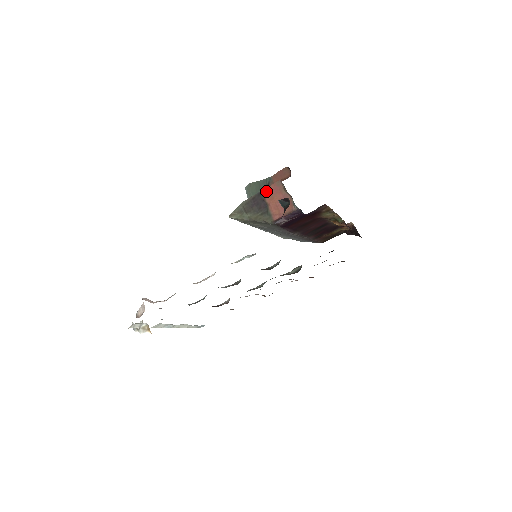
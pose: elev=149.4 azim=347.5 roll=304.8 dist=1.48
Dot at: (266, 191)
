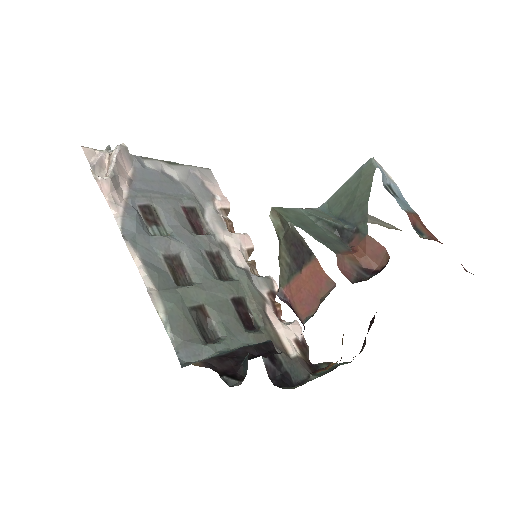
Dot at: (315, 264)
